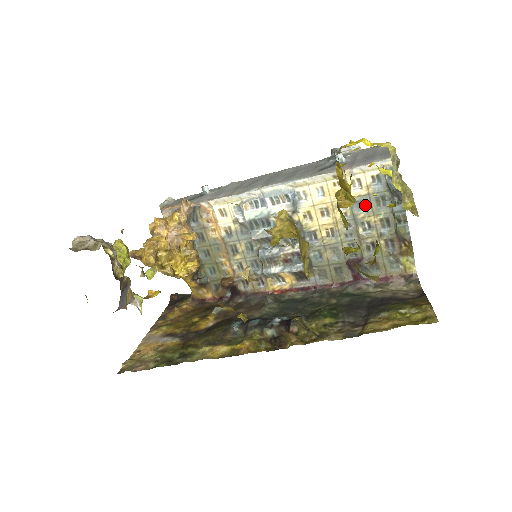
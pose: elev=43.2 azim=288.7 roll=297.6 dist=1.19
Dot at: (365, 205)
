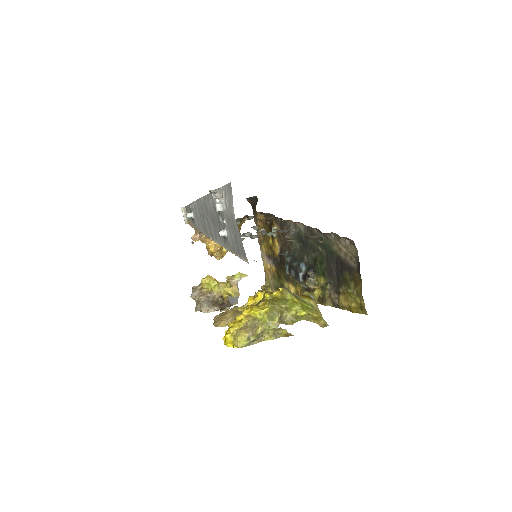
Dot at: occluded
